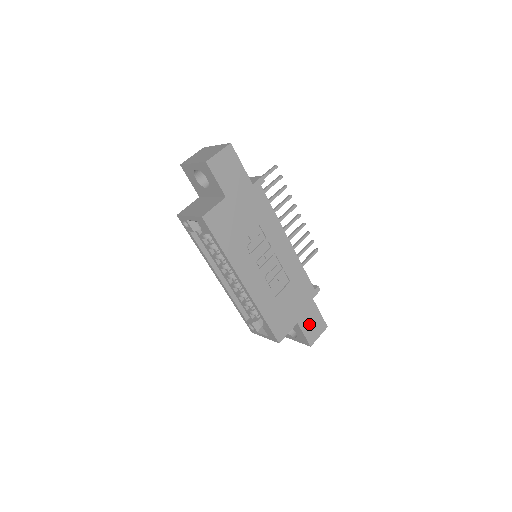
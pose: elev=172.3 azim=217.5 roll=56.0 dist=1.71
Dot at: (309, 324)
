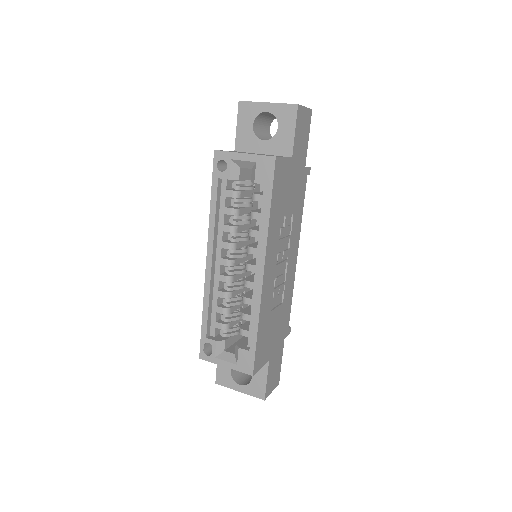
Dot at: (273, 369)
